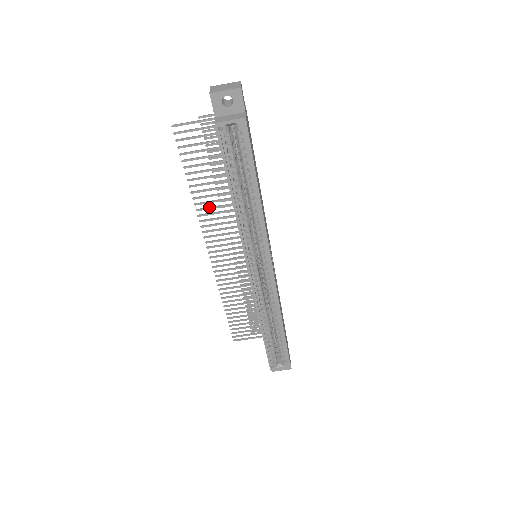
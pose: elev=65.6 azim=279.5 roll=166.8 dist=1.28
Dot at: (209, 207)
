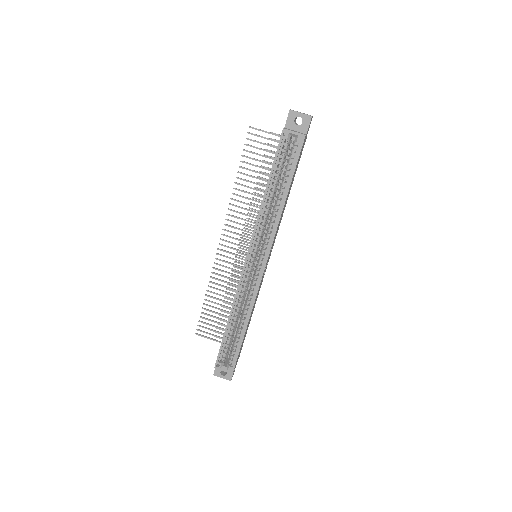
Dot at: (241, 201)
